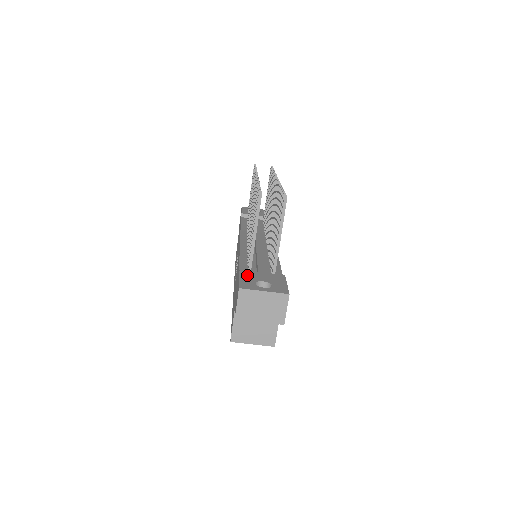
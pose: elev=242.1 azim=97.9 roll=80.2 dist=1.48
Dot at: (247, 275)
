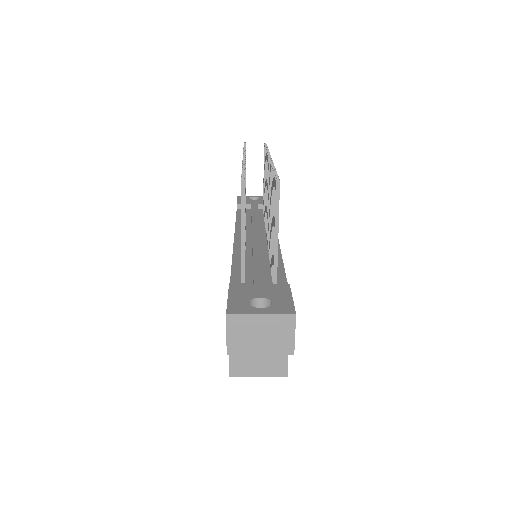
Dot at: (238, 291)
